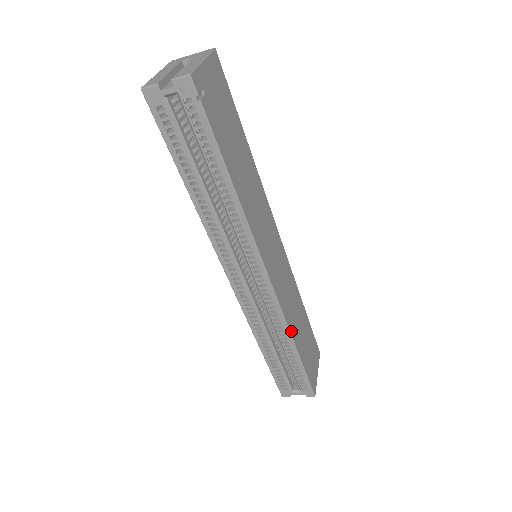
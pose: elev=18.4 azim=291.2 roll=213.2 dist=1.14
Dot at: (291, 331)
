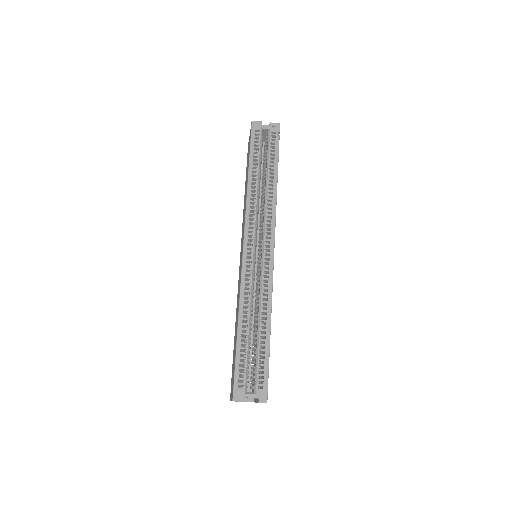
Dot at: (271, 309)
